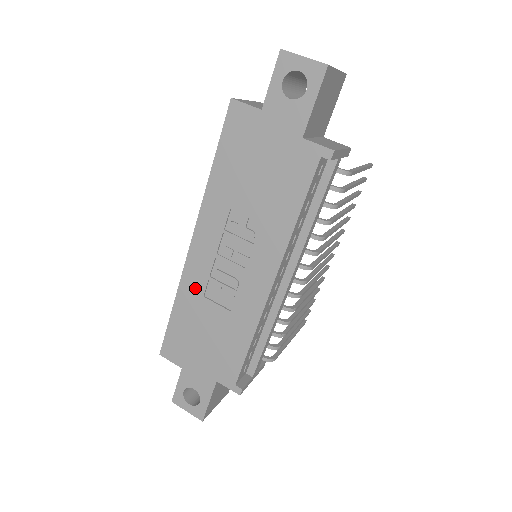
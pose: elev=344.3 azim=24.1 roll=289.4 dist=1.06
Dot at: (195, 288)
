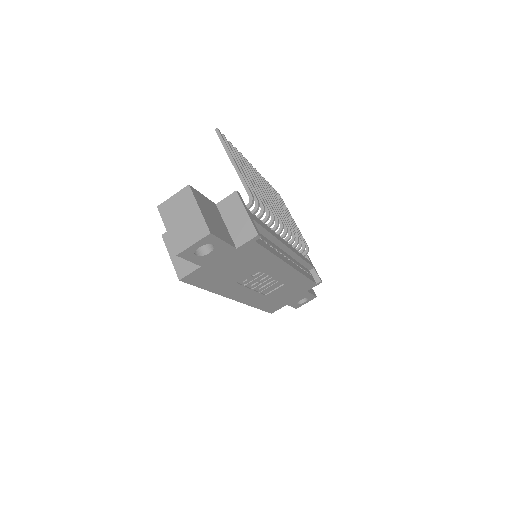
Dot at: (258, 299)
